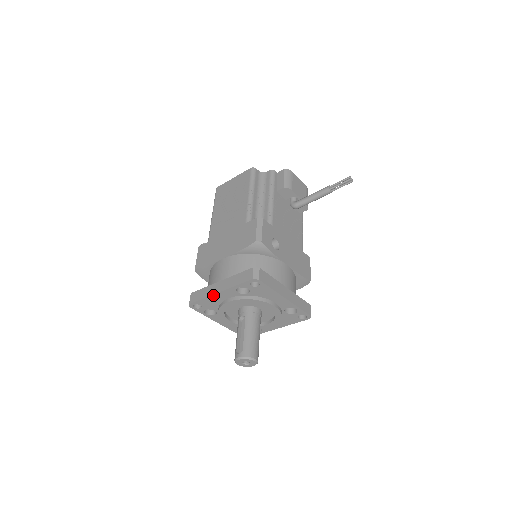
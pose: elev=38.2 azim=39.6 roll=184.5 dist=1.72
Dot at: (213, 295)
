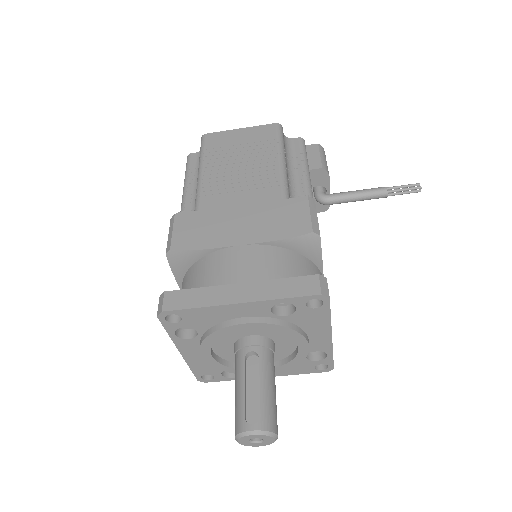
Dot at: (223, 305)
